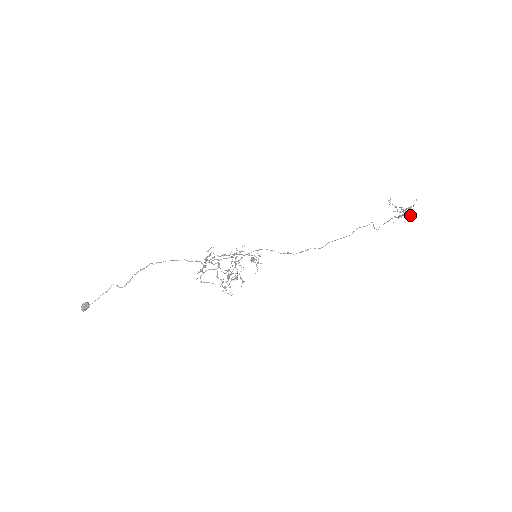
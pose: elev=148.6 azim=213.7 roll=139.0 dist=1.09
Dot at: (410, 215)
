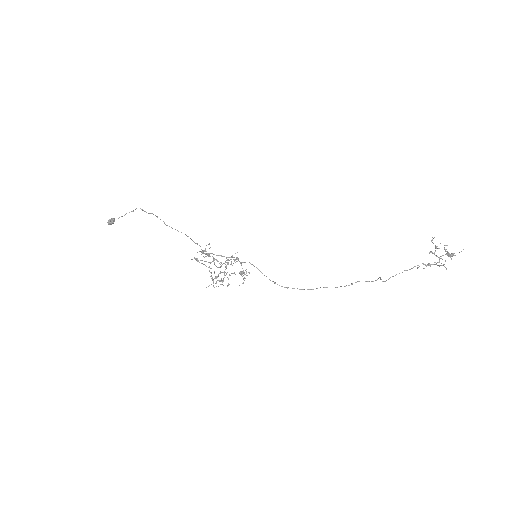
Dot at: occluded
